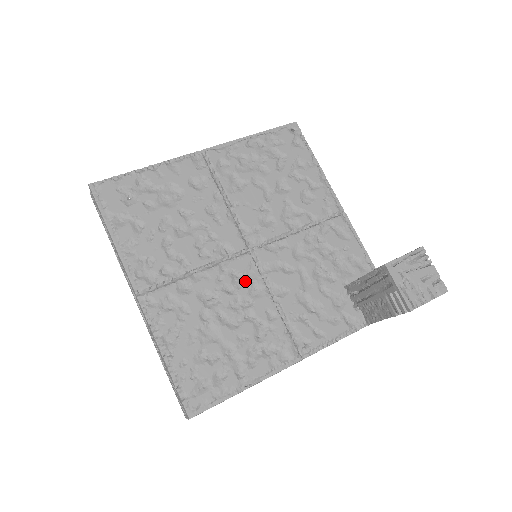
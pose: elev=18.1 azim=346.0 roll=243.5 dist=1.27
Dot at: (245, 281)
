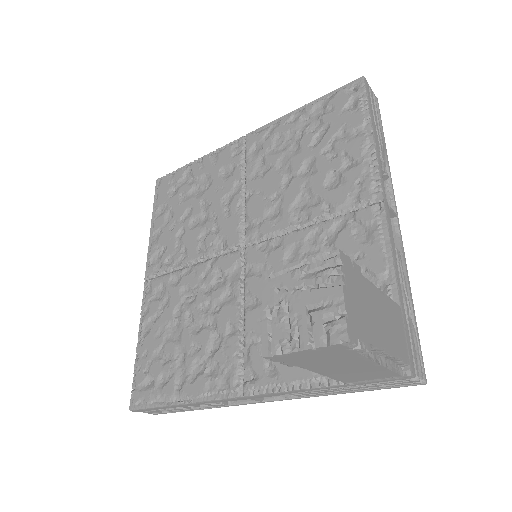
Dot at: (224, 283)
